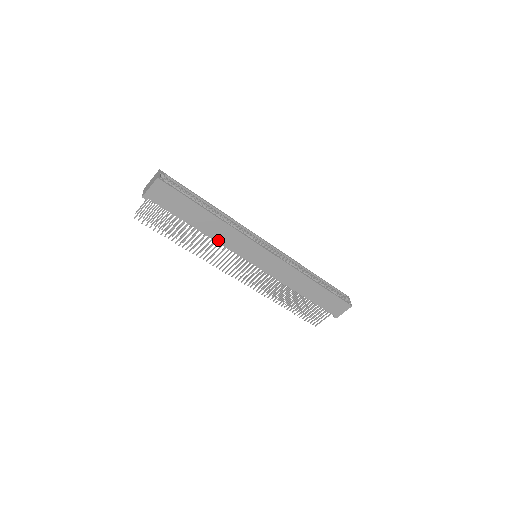
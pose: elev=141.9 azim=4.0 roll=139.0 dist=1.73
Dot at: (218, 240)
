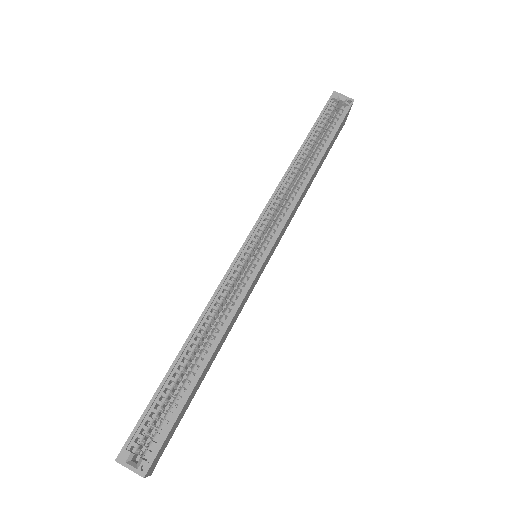
Dot at: (230, 330)
